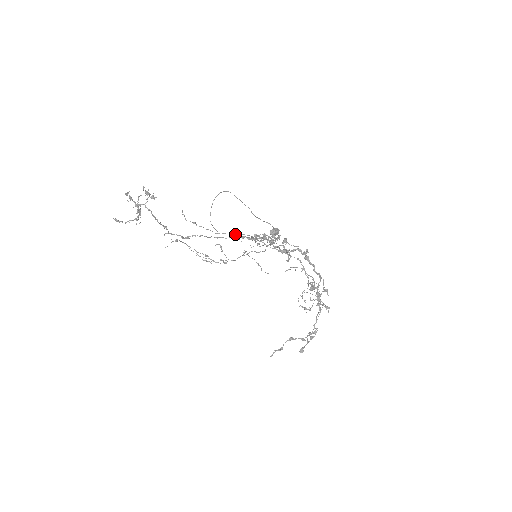
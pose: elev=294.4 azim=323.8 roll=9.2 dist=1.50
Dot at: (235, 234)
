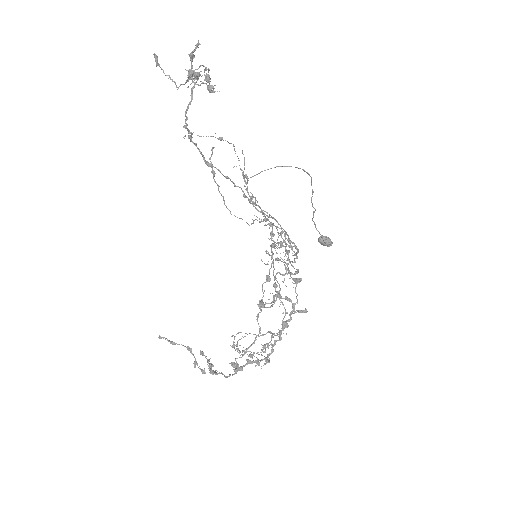
Dot at: (251, 224)
